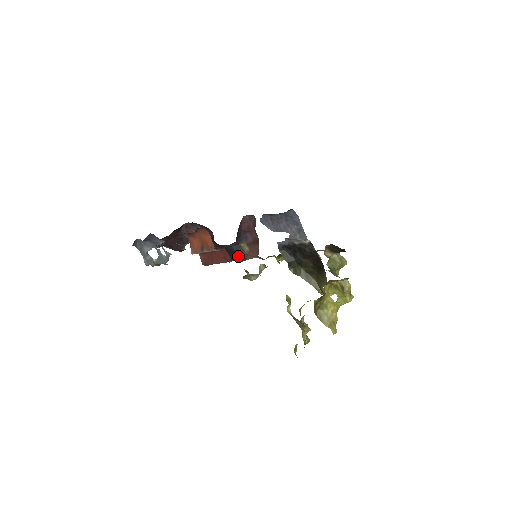
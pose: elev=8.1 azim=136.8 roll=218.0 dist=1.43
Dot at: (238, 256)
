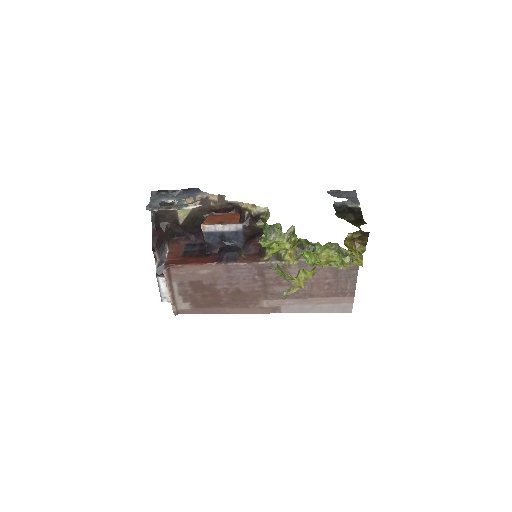
Dot at: (233, 255)
